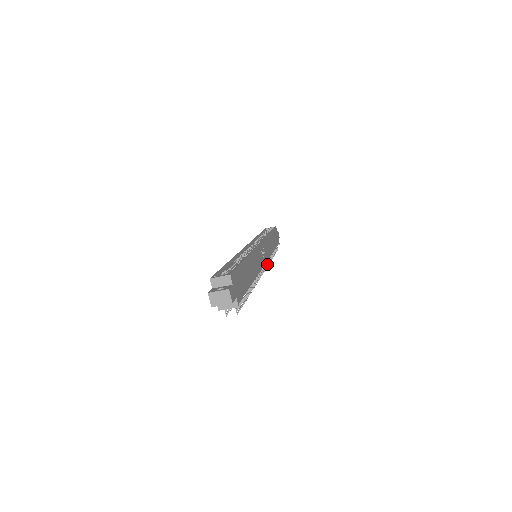
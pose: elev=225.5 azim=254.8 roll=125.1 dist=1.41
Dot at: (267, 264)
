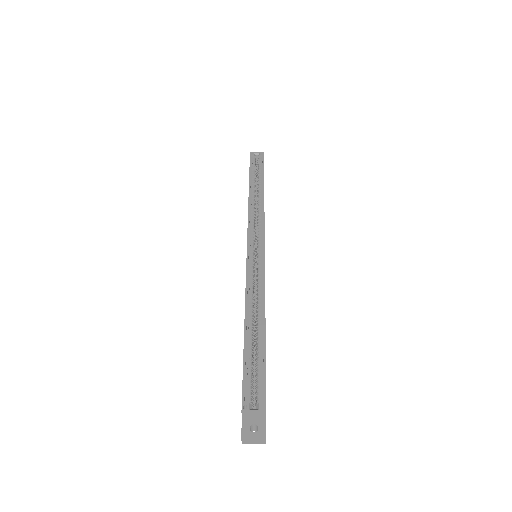
Dot at: occluded
